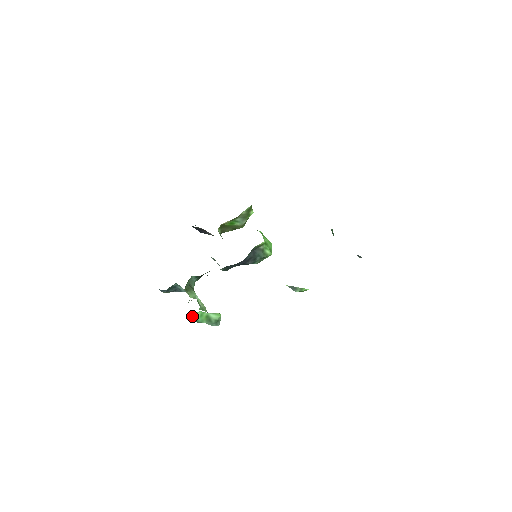
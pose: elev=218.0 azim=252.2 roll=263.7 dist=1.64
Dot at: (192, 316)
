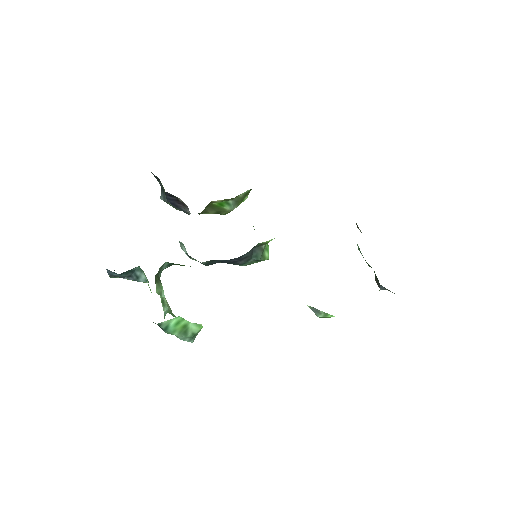
Dot at: (165, 321)
